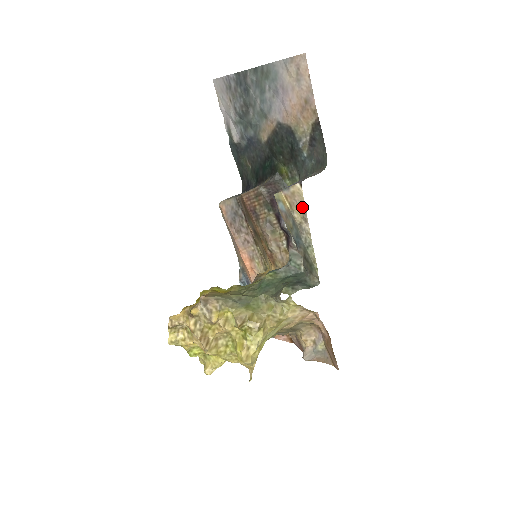
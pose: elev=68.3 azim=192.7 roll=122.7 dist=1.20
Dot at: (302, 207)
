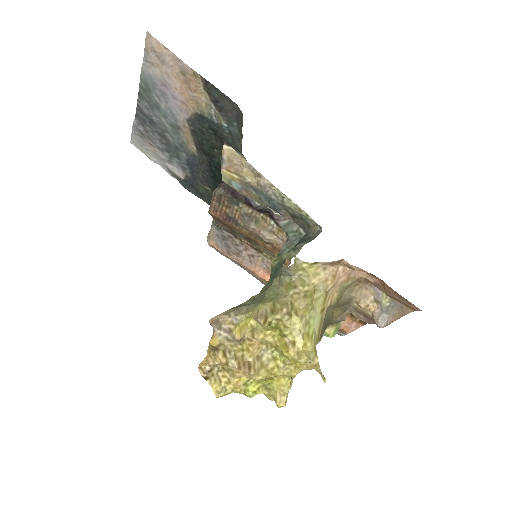
Dot at: (246, 165)
